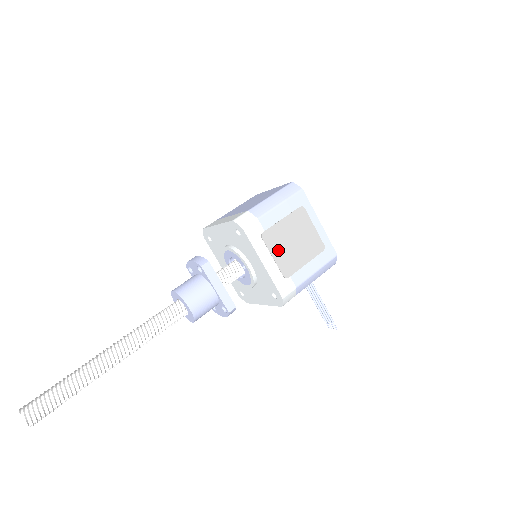
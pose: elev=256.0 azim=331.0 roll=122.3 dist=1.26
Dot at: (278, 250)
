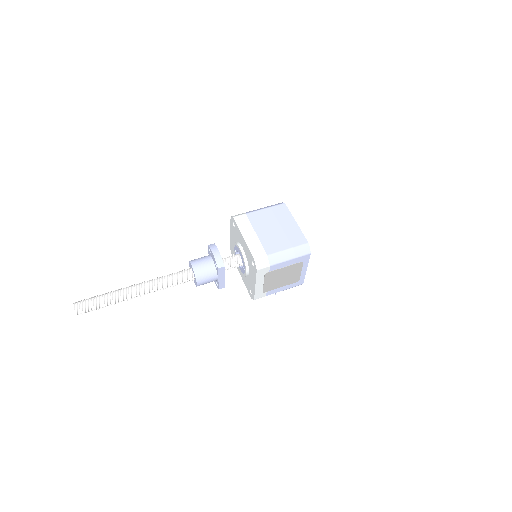
Dot at: (270, 281)
